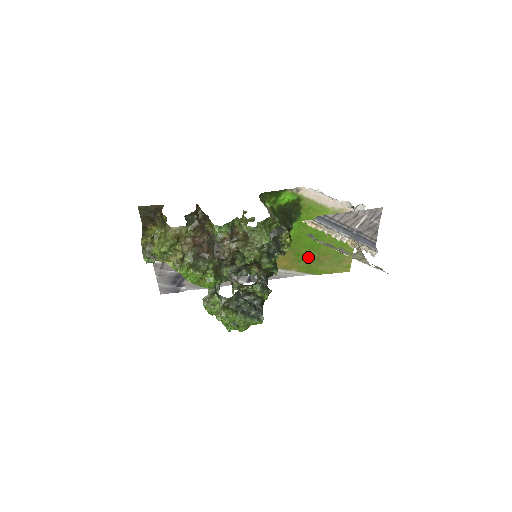
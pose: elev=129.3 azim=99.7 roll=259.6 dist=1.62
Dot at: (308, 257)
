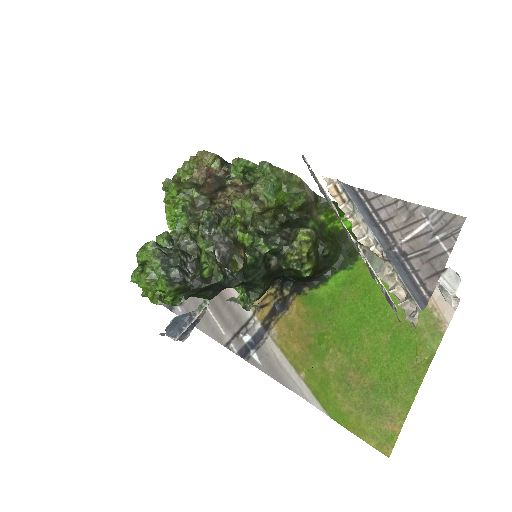
Dot at: (332, 356)
